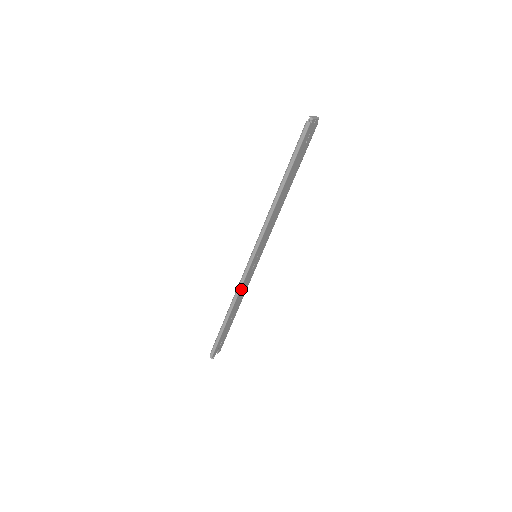
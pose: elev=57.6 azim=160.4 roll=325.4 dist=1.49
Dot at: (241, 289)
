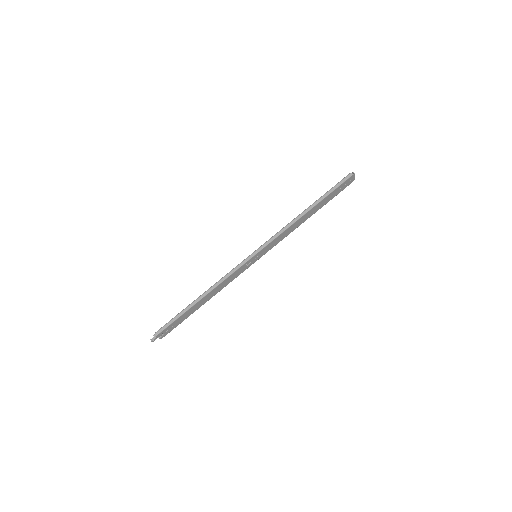
Dot at: (228, 278)
